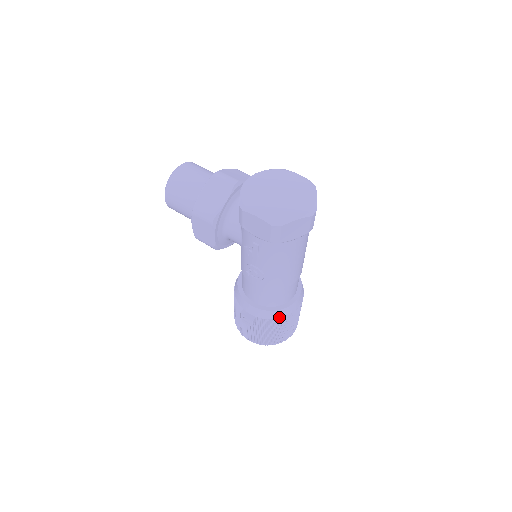
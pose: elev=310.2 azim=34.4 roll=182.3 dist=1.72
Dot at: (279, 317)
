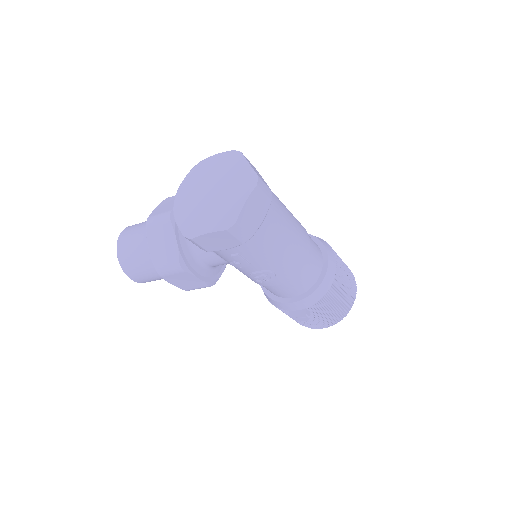
Dot at: (326, 290)
